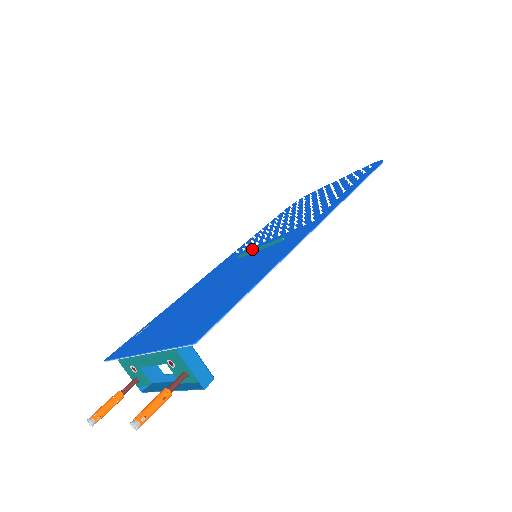
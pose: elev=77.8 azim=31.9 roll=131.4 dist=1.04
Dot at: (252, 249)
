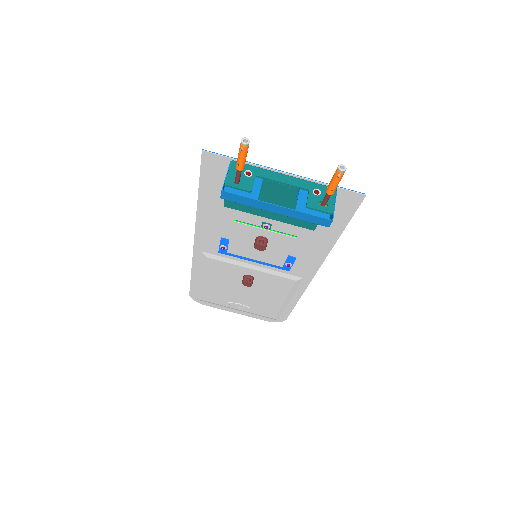
Dot at: (237, 257)
